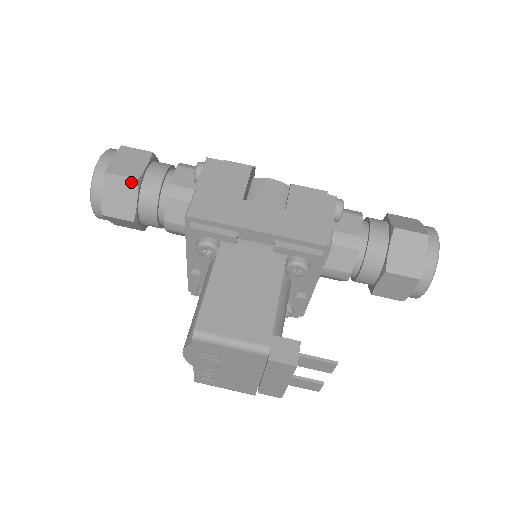
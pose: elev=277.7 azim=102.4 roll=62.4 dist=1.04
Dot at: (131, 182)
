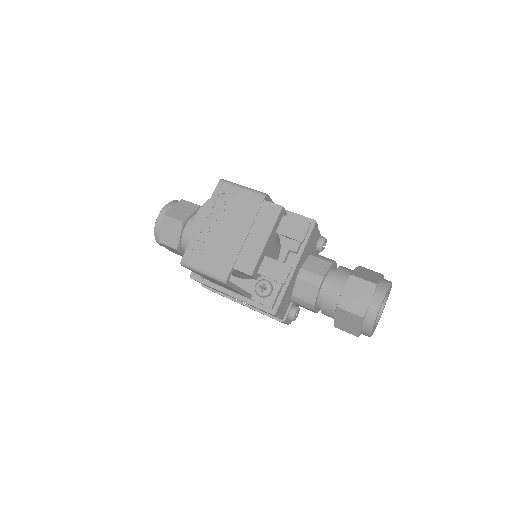
Dot at: (195, 206)
